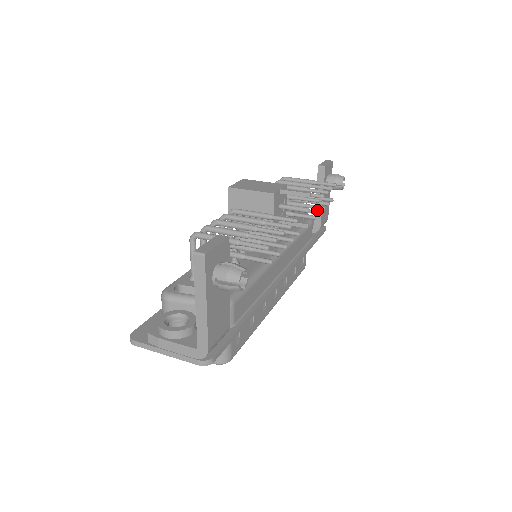
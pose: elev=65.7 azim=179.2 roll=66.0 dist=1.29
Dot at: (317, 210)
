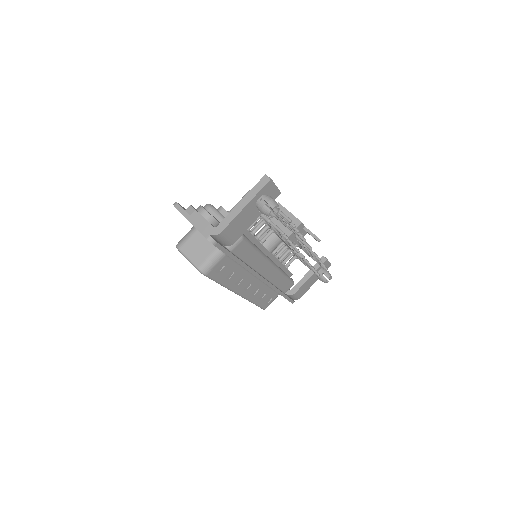
Dot at: (301, 282)
